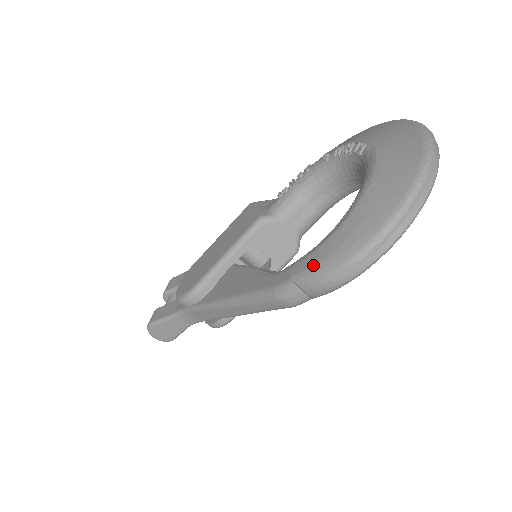
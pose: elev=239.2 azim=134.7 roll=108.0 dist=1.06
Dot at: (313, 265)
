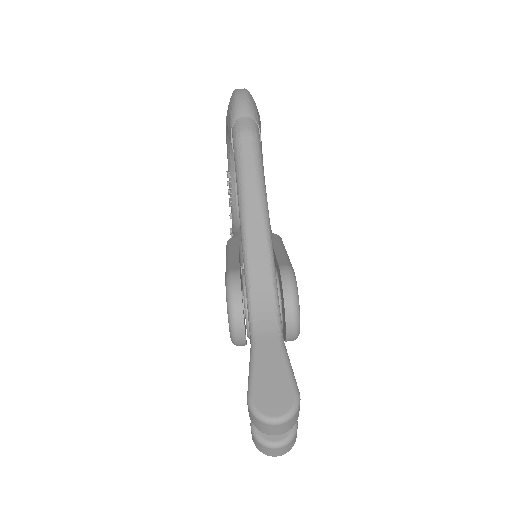
Dot at: (229, 115)
